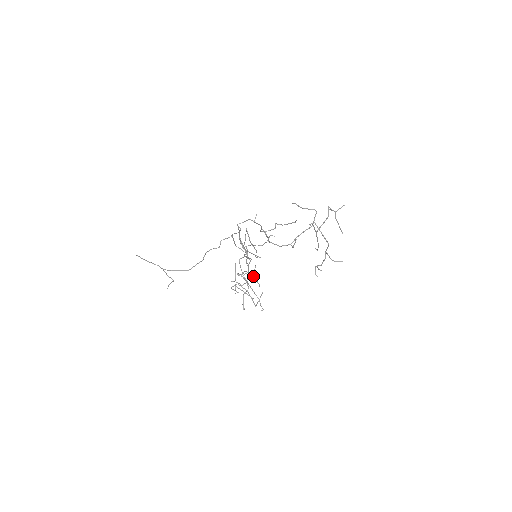
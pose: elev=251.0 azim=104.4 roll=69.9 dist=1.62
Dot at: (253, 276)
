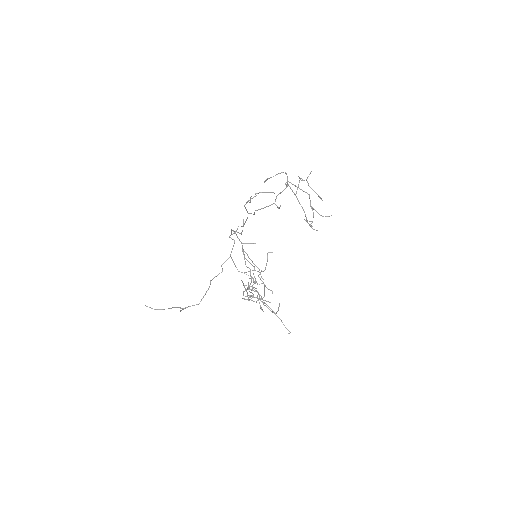
Dot at: occluded
